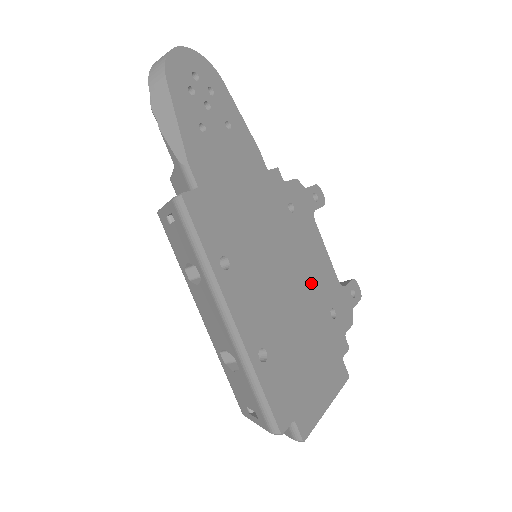
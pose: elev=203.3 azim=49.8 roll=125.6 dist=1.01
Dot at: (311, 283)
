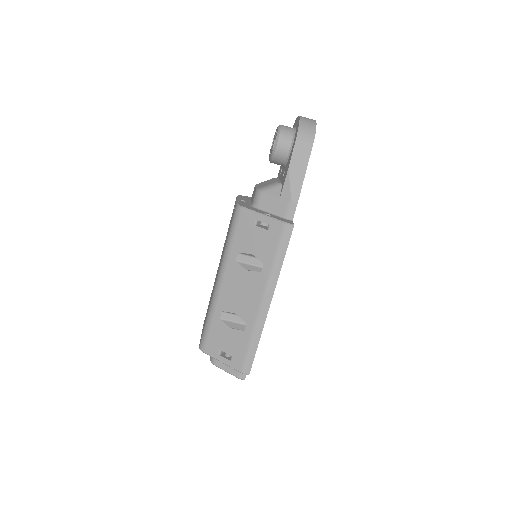
Dot at: occluded
